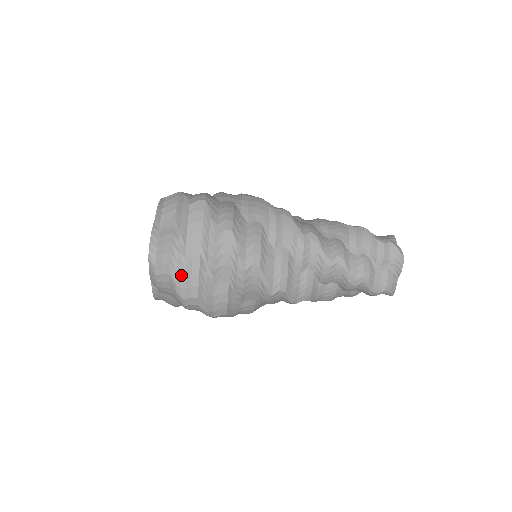
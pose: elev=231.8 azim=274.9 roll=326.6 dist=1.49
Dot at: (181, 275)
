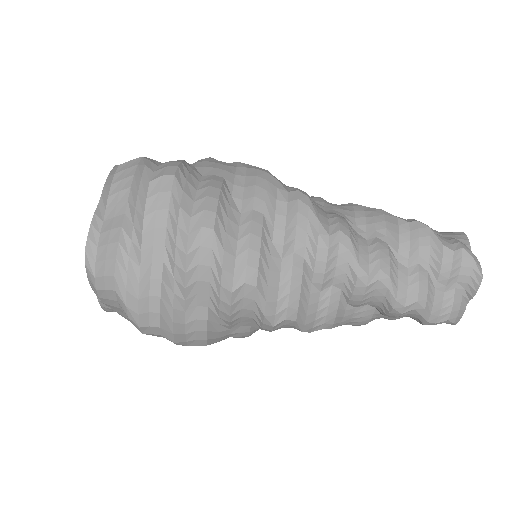
Dot at: (134, 293)
